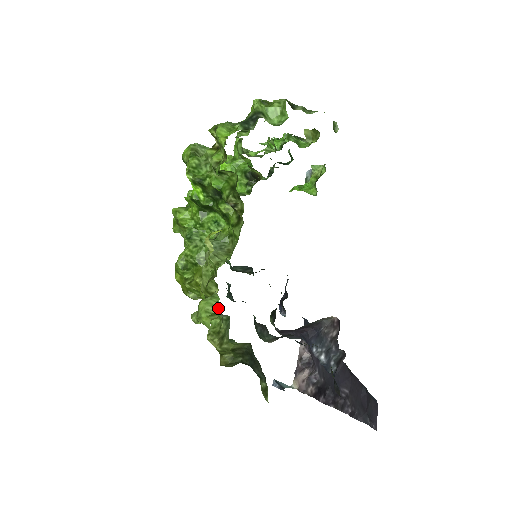
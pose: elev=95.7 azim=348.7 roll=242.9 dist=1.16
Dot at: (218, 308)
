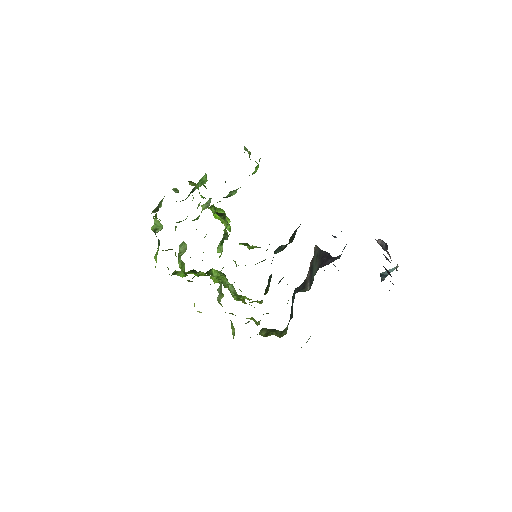
Dot at: (234, 328)
